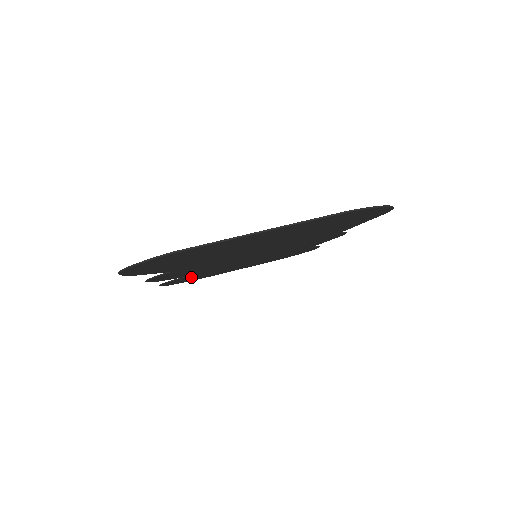
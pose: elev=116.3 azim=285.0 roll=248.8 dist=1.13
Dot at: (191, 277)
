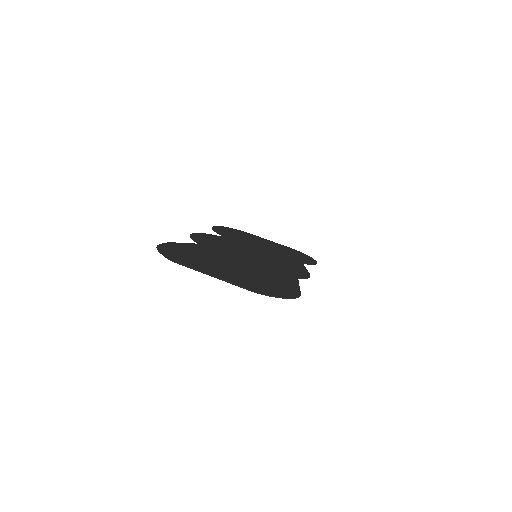
Dot at: (230, 235)
